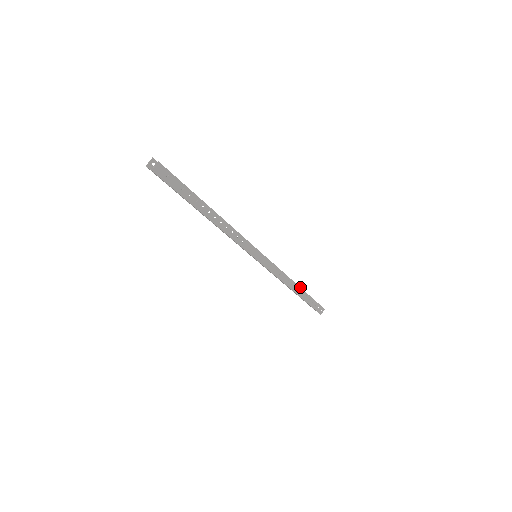
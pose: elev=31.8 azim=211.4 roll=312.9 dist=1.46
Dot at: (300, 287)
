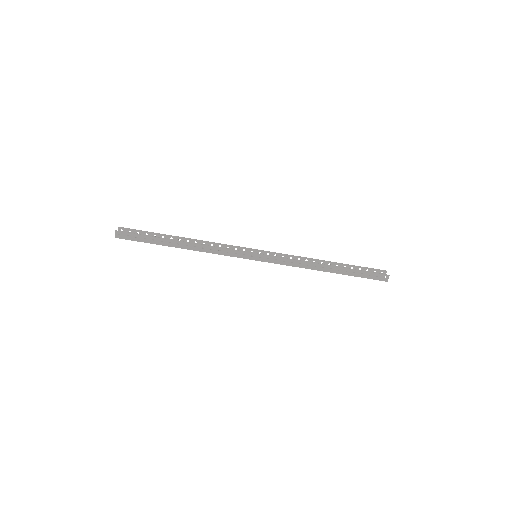
Dot at: occluded
